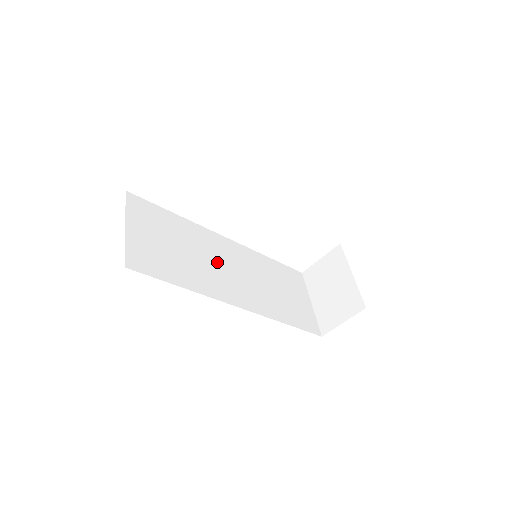
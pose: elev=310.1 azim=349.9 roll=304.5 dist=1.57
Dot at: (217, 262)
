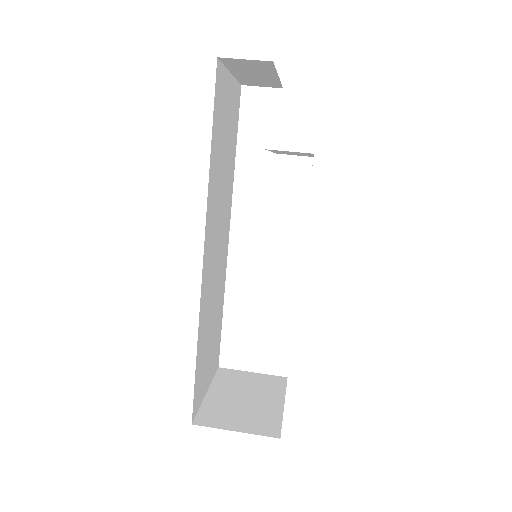
Dot at: (221, 217)
